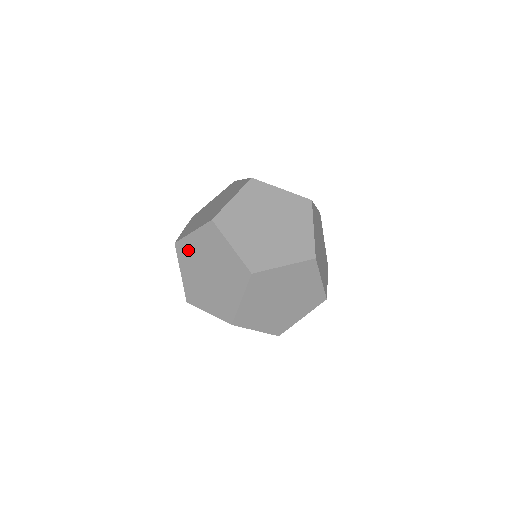
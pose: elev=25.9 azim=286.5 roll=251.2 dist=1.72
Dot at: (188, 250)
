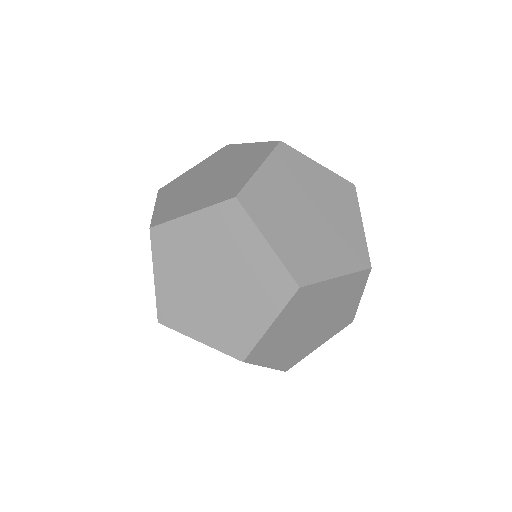
Dot at: occluded
